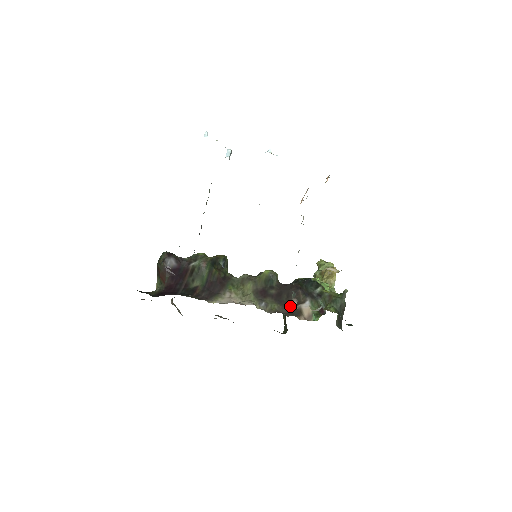
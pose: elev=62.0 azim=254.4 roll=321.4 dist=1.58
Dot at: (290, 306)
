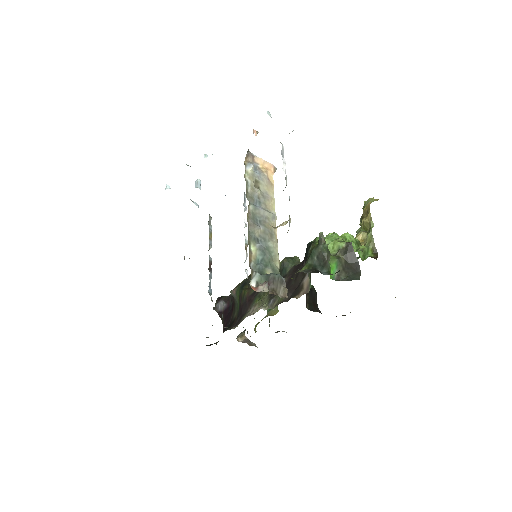
Dot at: (296, 287)
